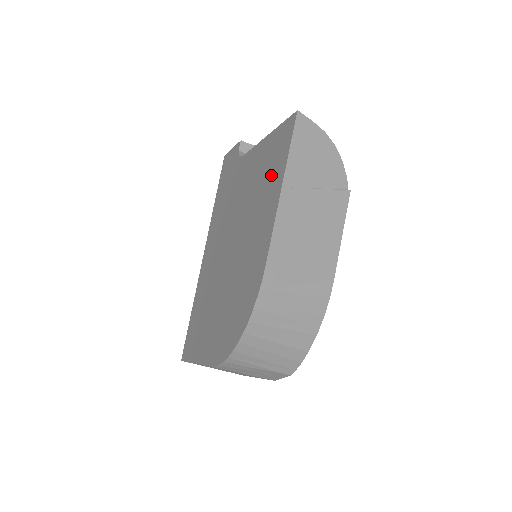
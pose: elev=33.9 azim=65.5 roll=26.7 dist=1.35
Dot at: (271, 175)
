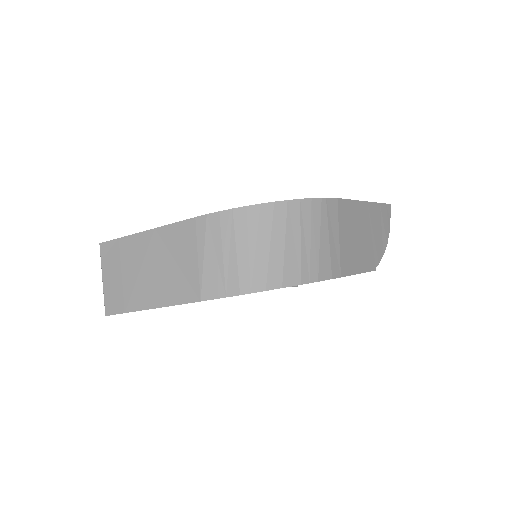
Dot at: occluded
